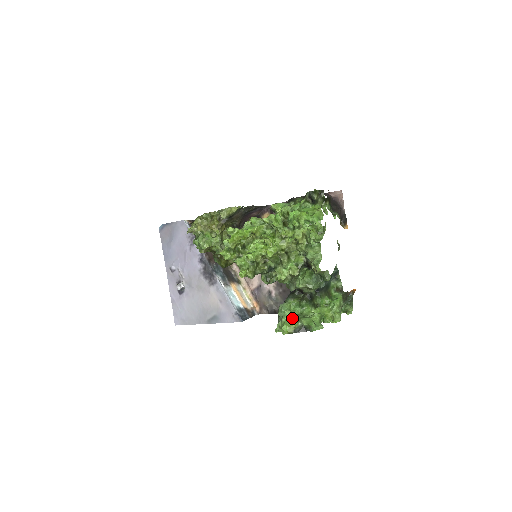
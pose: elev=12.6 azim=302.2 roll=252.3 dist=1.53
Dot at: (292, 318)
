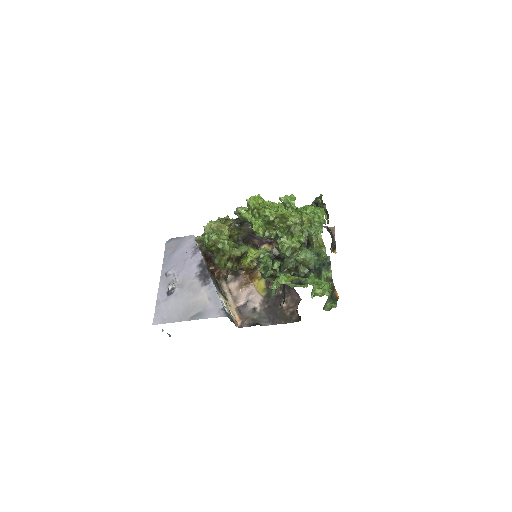
Dot at: (290, 275)
